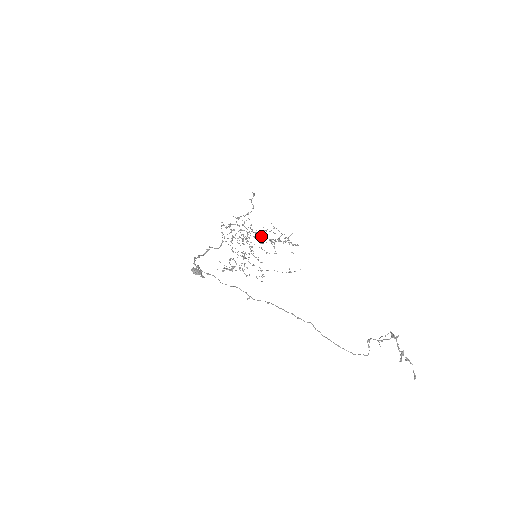
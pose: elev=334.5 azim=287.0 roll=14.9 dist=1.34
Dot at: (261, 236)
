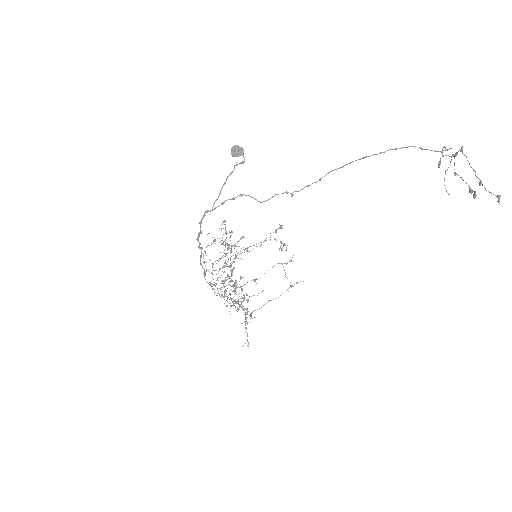
Dot at: occluded
